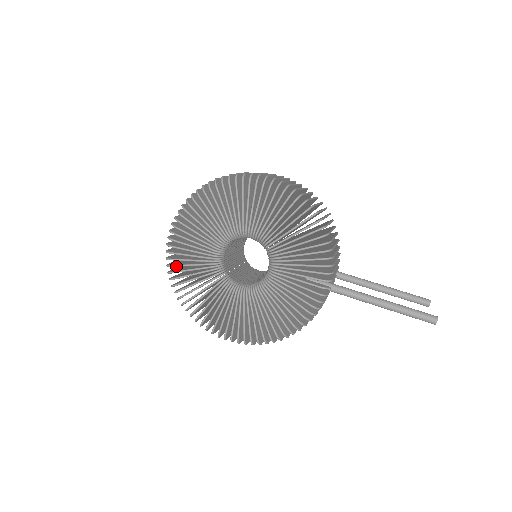
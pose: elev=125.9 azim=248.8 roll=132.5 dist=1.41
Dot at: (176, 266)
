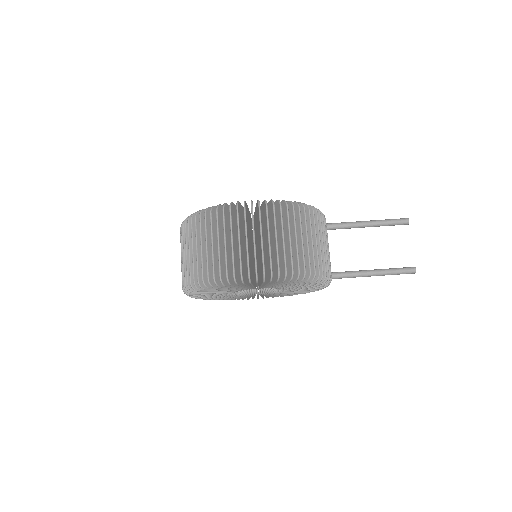
Dot at: (203, 298)
